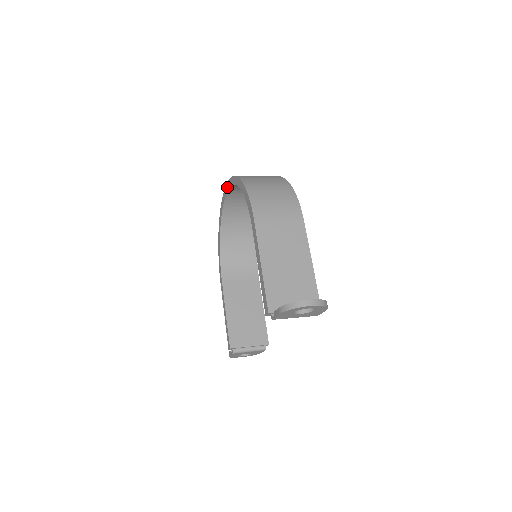
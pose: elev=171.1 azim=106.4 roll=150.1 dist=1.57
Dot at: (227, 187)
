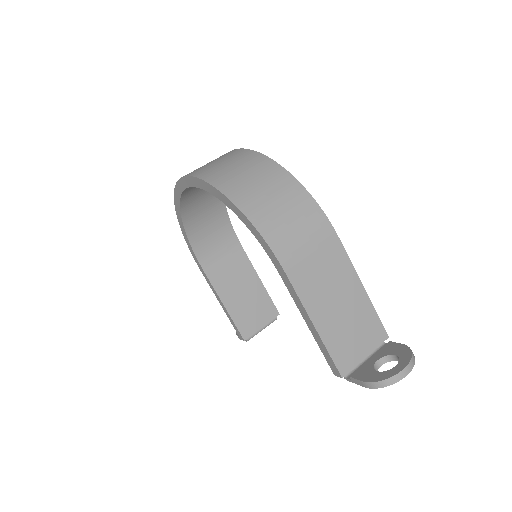
Dot at: (187, 182)
